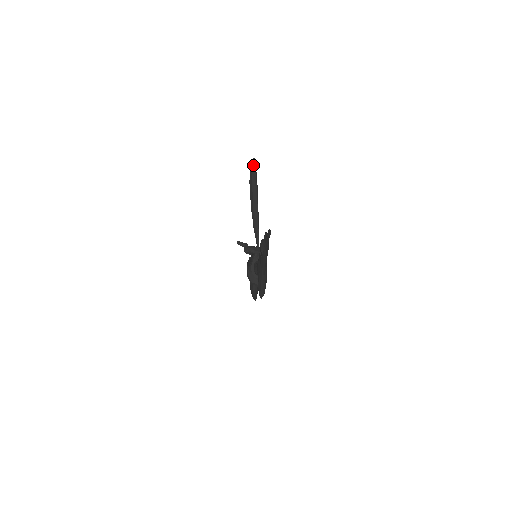
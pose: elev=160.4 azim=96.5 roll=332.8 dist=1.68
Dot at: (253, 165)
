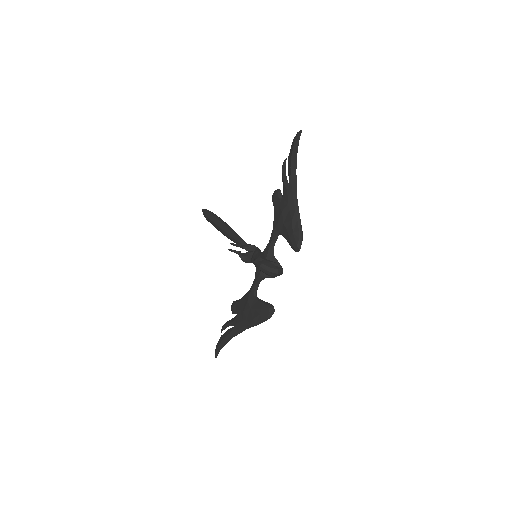
Dot at: (206, 209)
